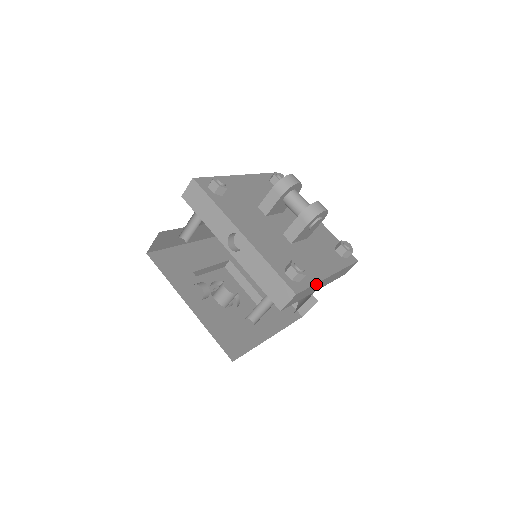
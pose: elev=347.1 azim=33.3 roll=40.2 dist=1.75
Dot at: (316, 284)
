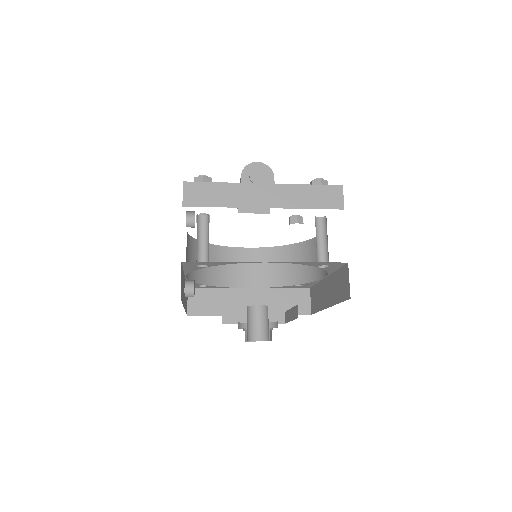
Dot at: (231, 186)
